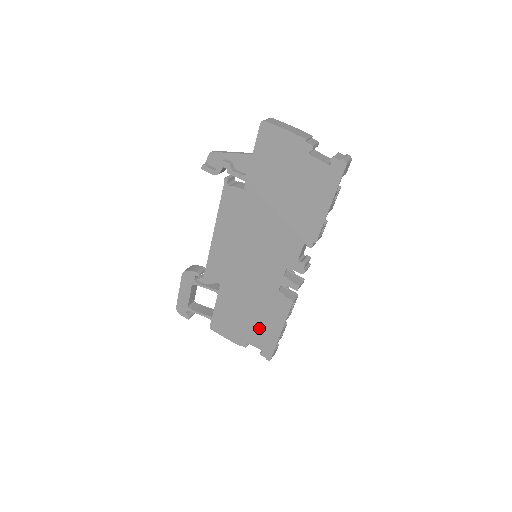
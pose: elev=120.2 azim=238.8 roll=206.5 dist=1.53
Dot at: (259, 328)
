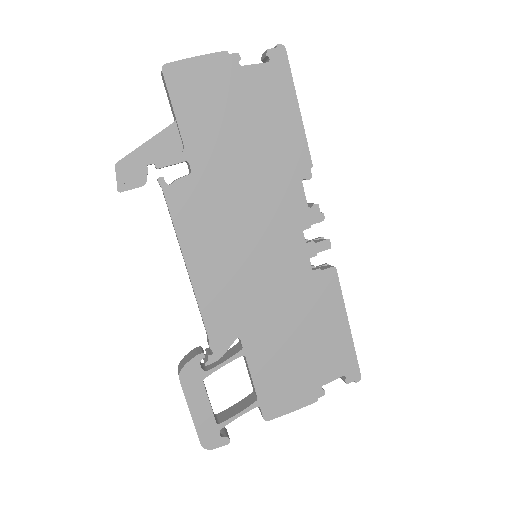
Dot at: (322, 347)
